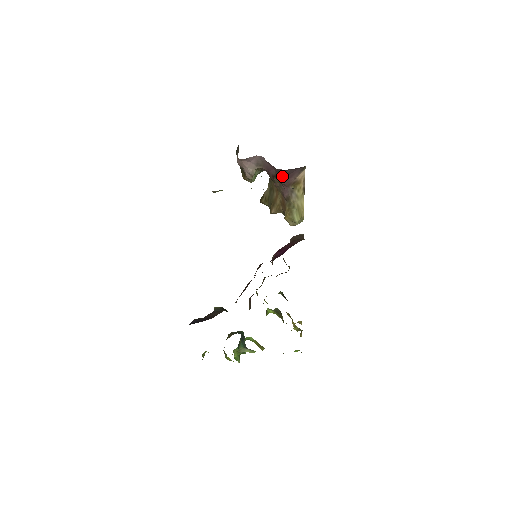
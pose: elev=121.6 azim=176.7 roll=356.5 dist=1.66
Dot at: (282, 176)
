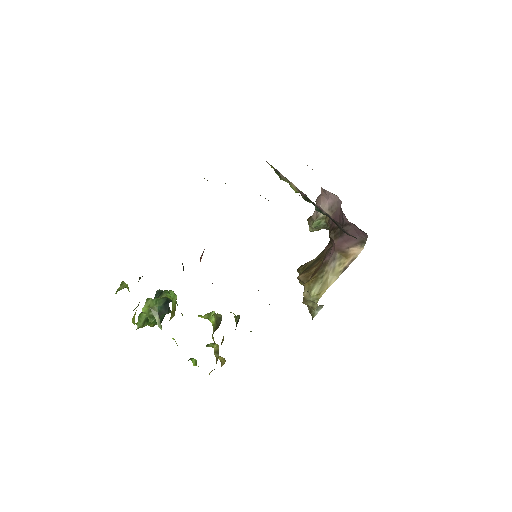
Dot at: (340, 232)
